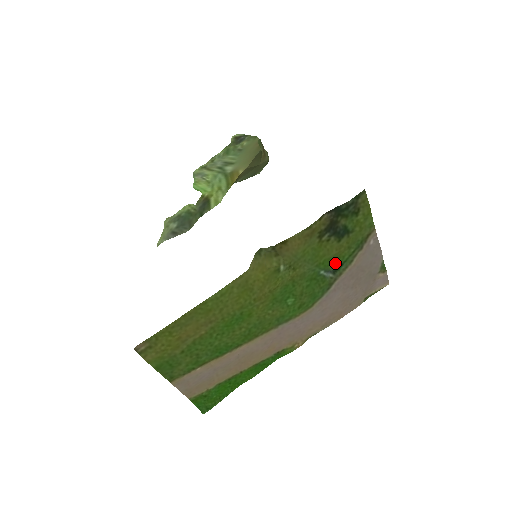
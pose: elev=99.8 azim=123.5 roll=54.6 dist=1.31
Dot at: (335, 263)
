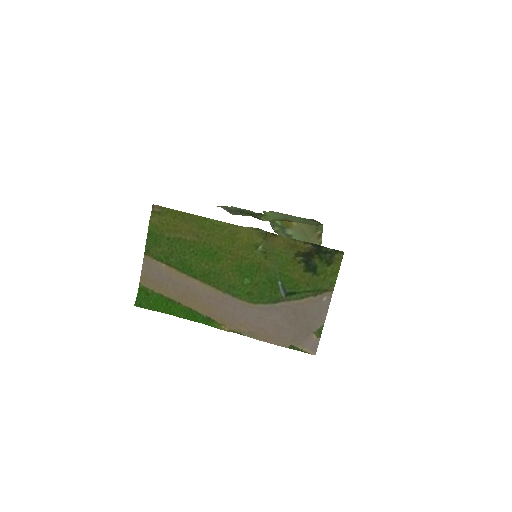
Dot at: (292, 286)
